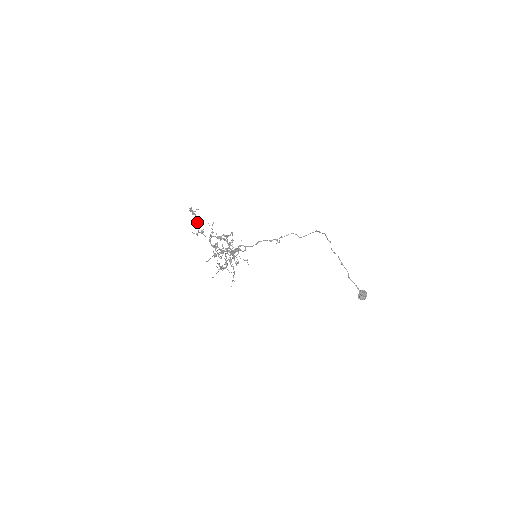
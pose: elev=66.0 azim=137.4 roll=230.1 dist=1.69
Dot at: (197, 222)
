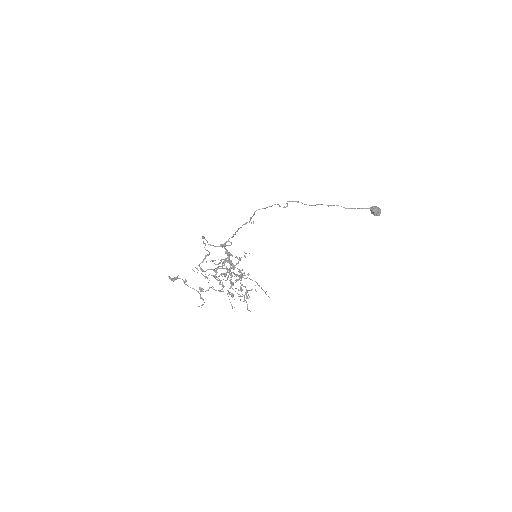
Dot at: (185, 281)
